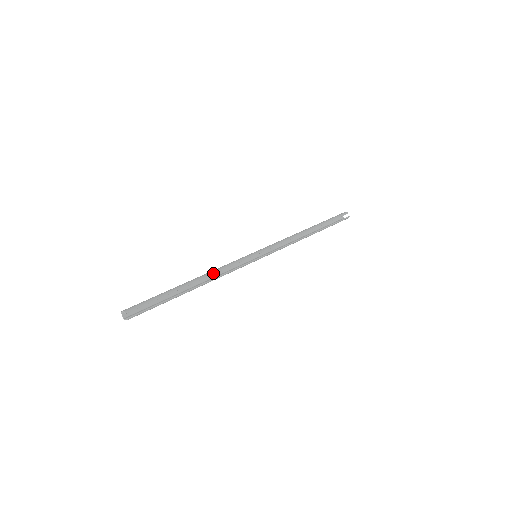
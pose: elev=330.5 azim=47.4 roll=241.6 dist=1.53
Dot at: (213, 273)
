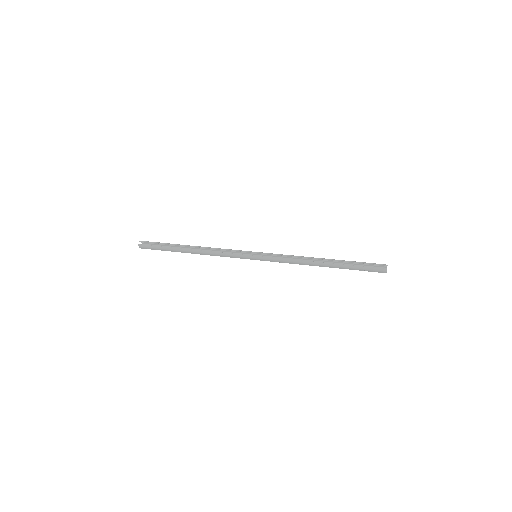
Dot at: (208, 247)
